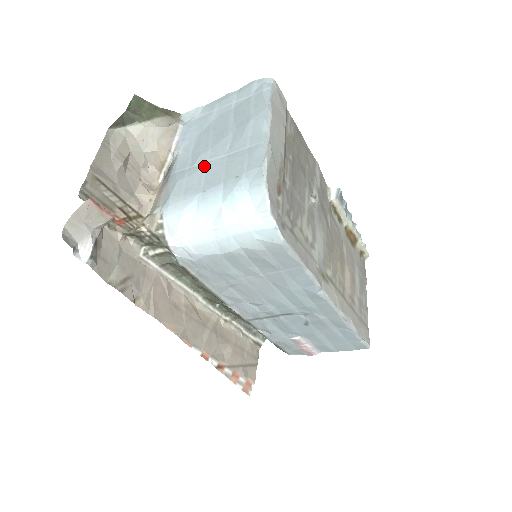
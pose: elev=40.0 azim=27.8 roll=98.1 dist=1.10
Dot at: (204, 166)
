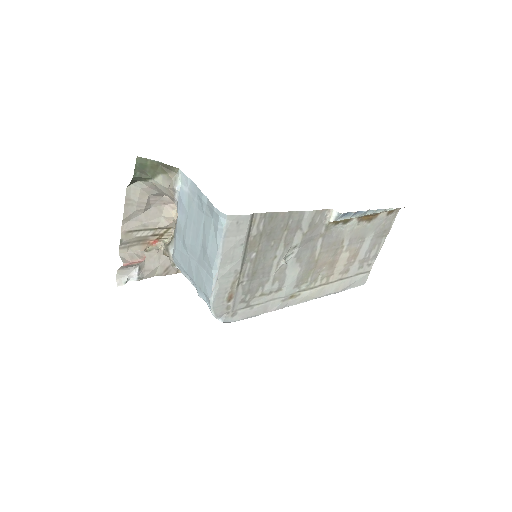
Dot at: (187, 255)
